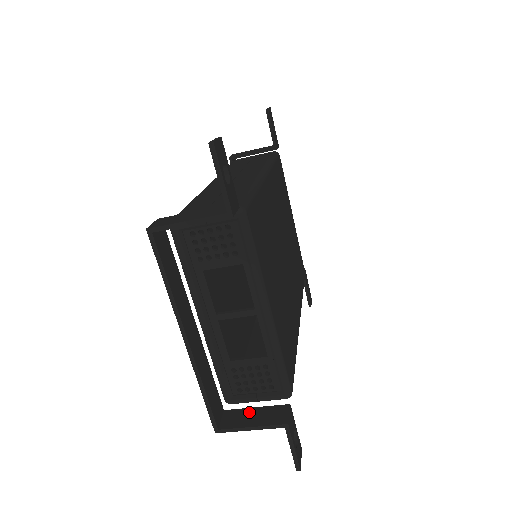
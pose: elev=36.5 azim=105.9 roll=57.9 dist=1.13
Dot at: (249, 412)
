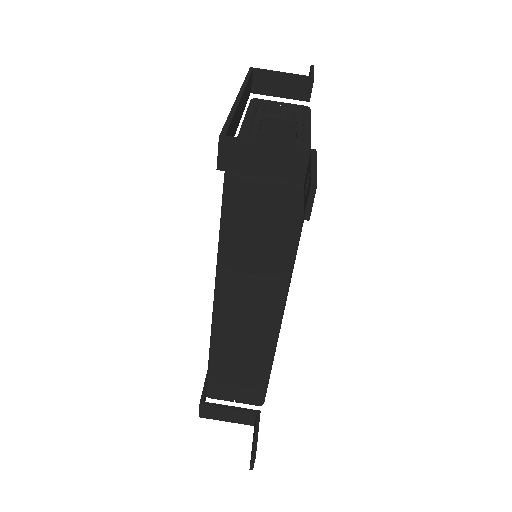
Dot at: (259, 166)
